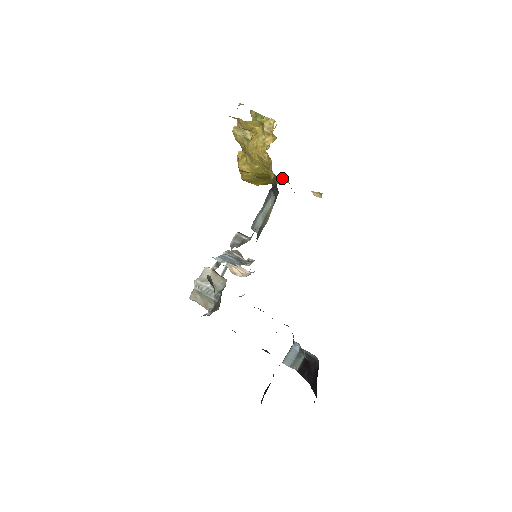
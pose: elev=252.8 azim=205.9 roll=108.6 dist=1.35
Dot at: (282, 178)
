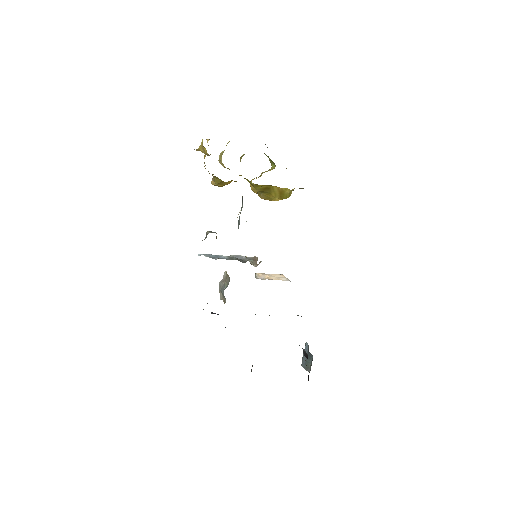
Dot at: (276, 186)
